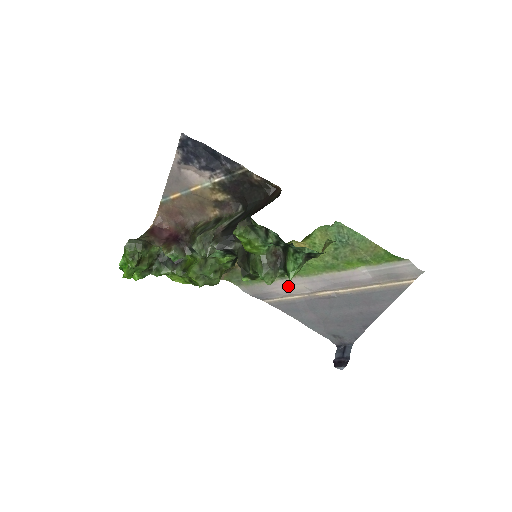
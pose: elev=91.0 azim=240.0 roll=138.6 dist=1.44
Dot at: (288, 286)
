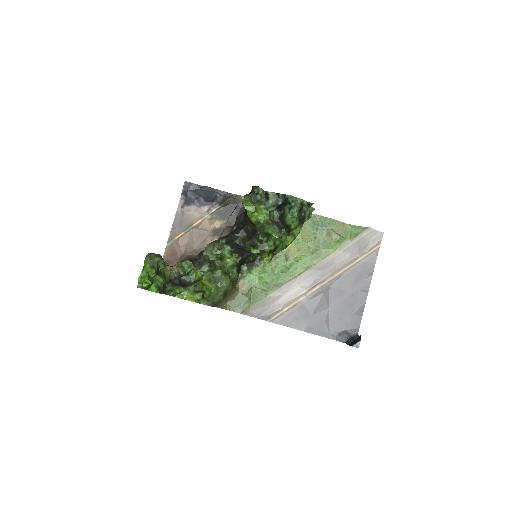
Dot at: (286, 292)
